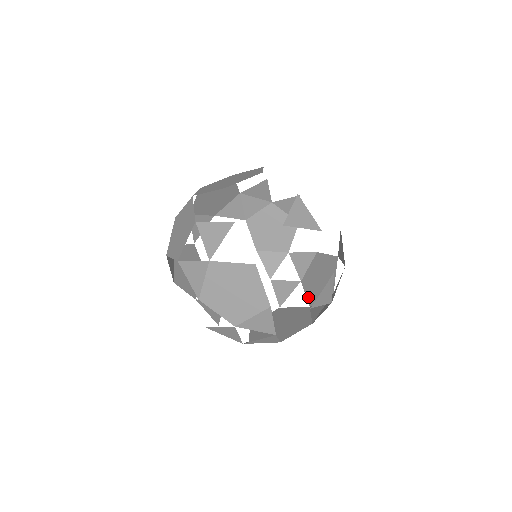
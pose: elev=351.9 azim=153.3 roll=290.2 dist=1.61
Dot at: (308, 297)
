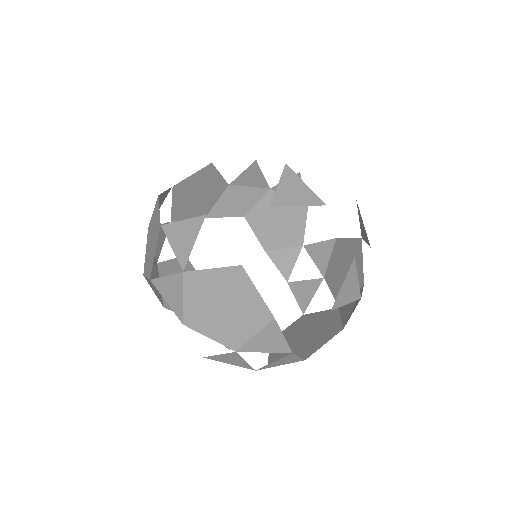
Dot at: (335, 296)
